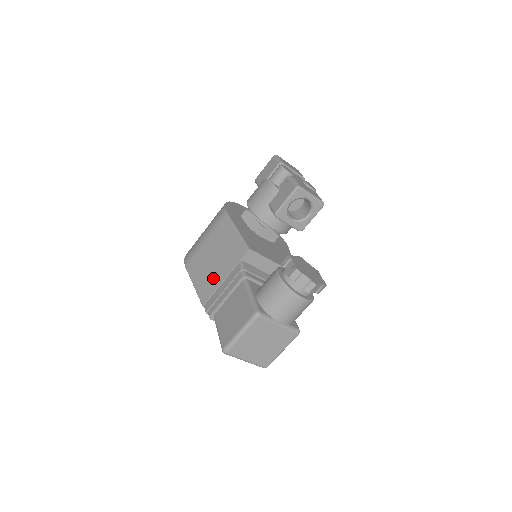
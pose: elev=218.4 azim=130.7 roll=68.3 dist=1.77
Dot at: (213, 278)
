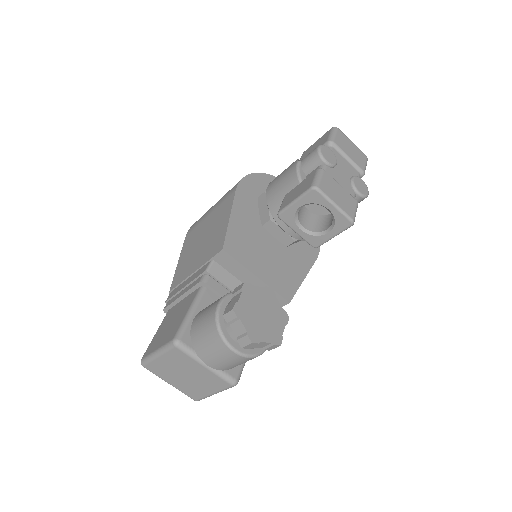
Dot at: (189, 265)
